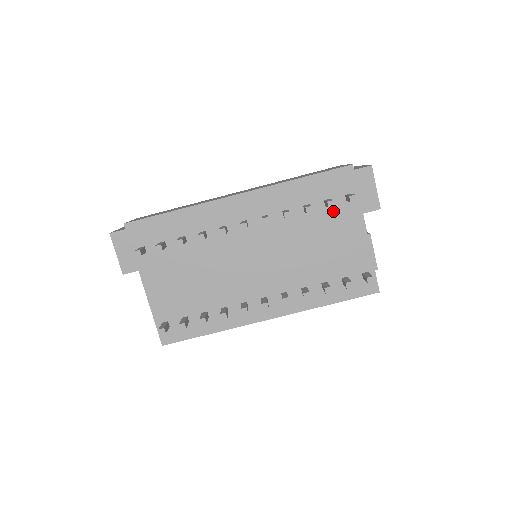
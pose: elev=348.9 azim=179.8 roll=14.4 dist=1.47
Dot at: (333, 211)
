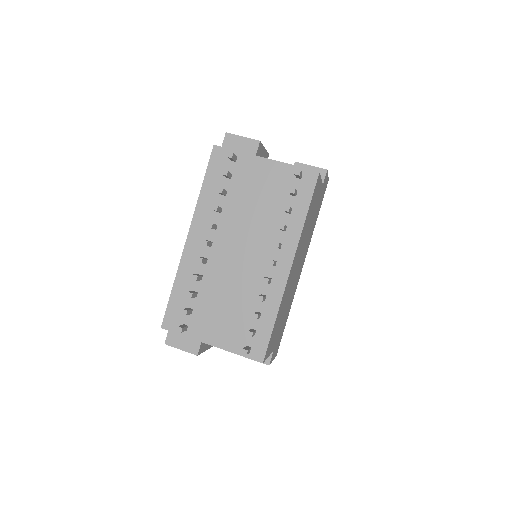
Dot at: (237, 175)
